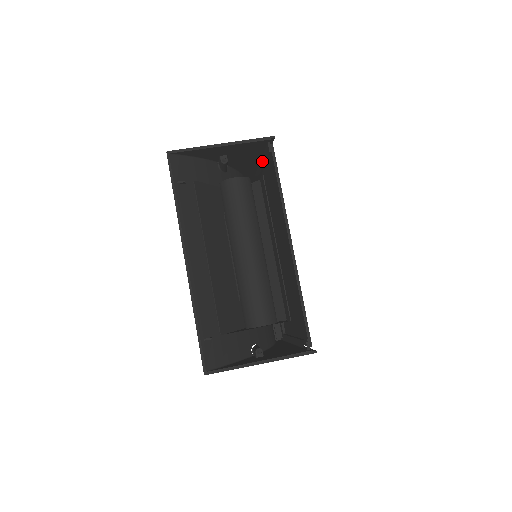
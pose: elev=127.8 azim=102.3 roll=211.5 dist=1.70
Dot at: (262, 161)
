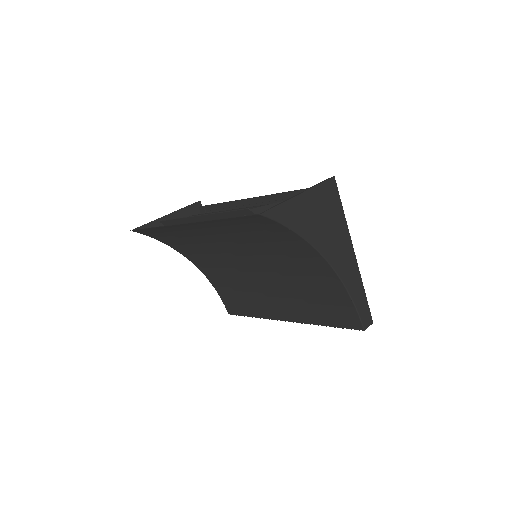
Dot at: occluded
